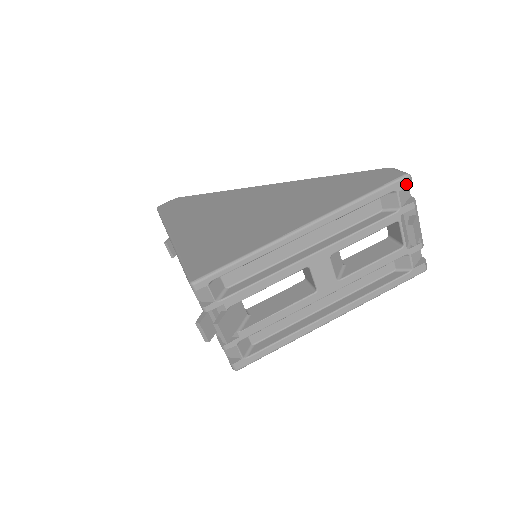
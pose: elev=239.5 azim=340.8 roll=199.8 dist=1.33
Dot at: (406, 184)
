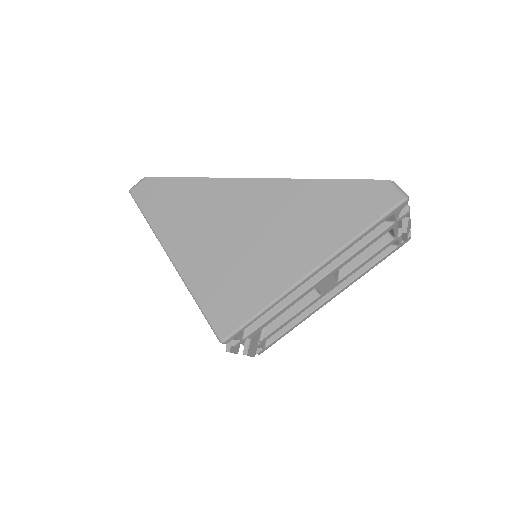
Dot at: (404, 206)
